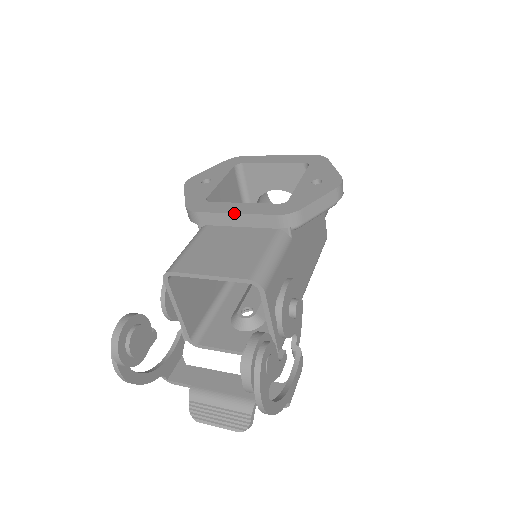
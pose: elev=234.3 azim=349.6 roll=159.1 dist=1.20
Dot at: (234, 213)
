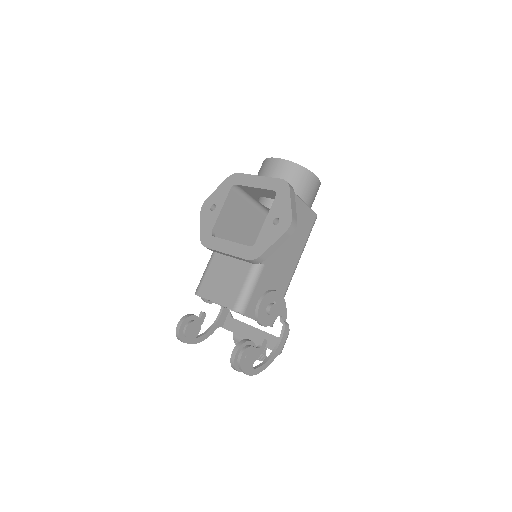
Dot at: (225, 253)
